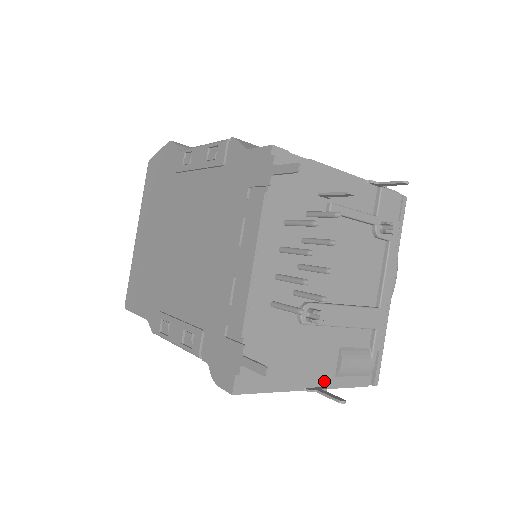
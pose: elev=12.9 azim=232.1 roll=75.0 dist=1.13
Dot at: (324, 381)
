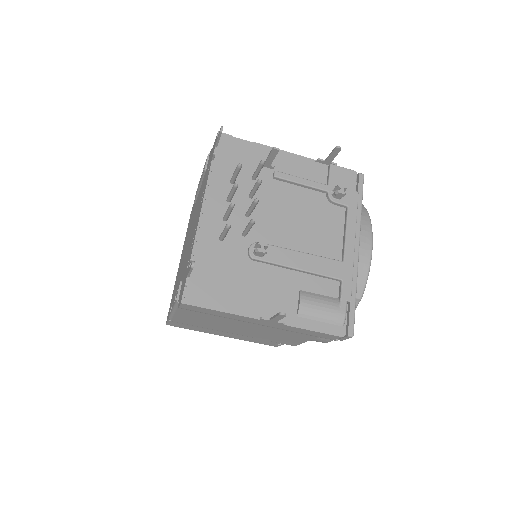
Dot at: occluded
